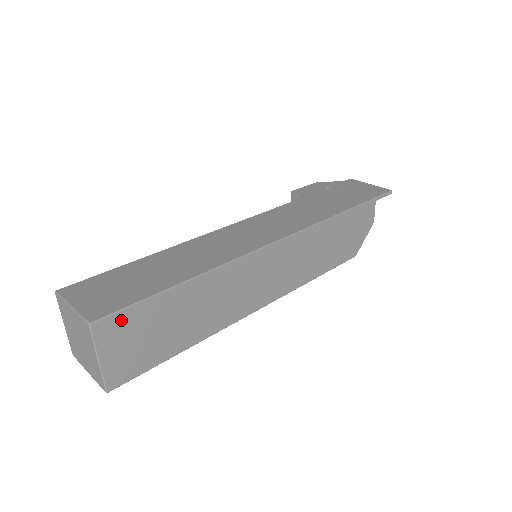
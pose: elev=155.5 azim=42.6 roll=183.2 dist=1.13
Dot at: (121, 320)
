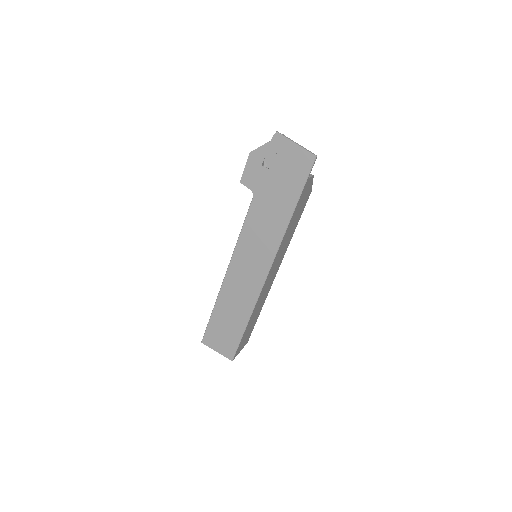
Dot at: (238, 349)
